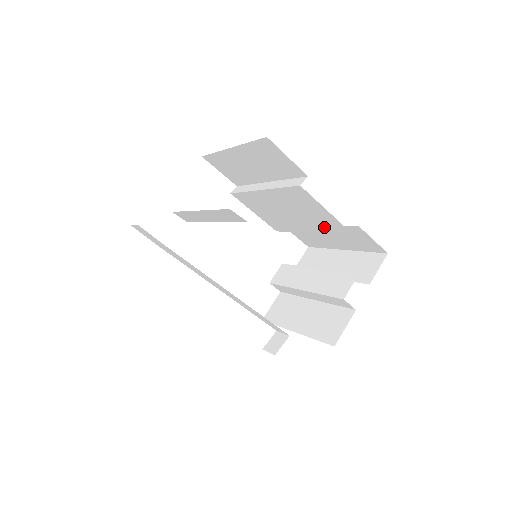
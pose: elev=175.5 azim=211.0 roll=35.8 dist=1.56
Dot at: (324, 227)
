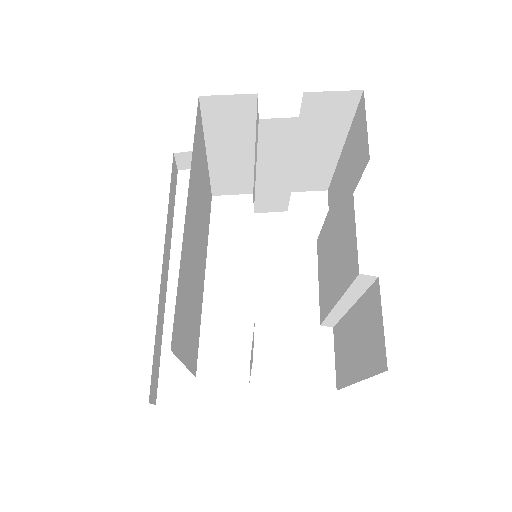
Dot at: (346, 273)
